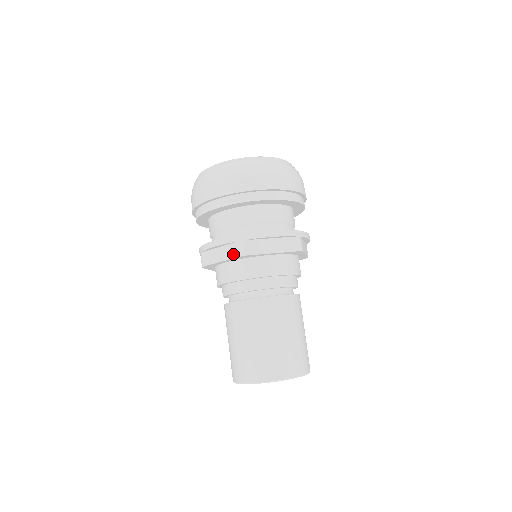
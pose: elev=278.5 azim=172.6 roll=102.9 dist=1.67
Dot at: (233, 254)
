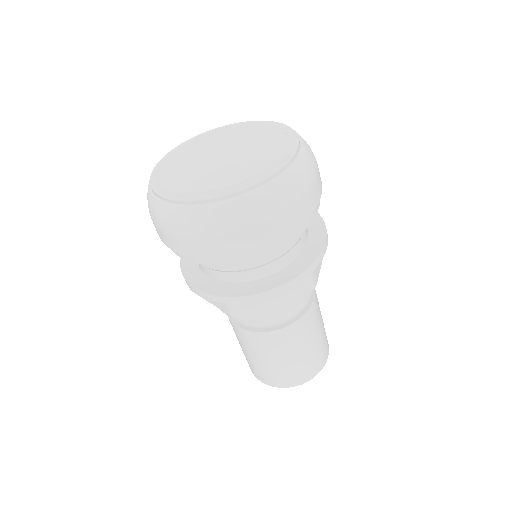
Dot at: (224, 309)
